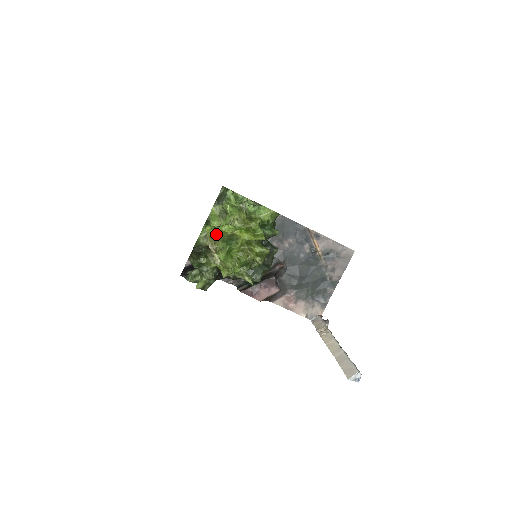
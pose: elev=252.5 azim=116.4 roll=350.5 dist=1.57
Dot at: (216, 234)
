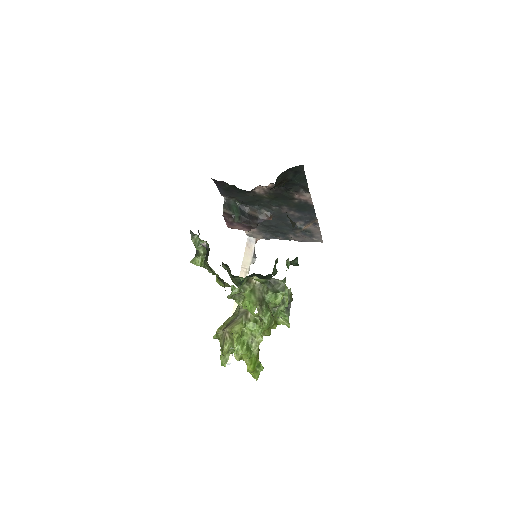
Dot at: (235, 357)
